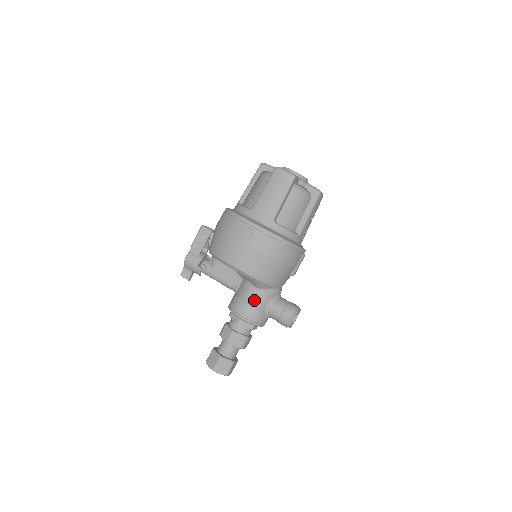
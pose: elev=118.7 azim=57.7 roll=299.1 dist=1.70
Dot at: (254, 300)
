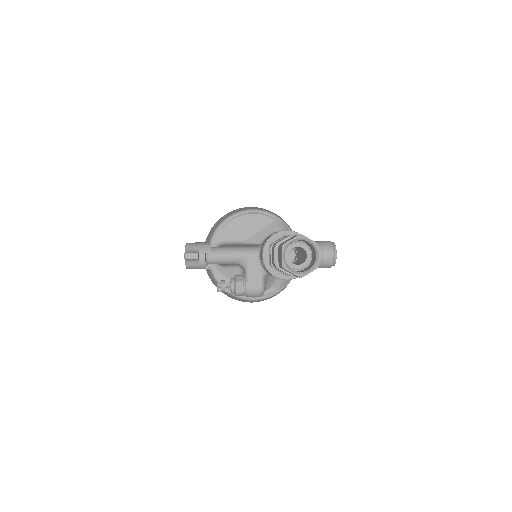
Dot at: occluded
